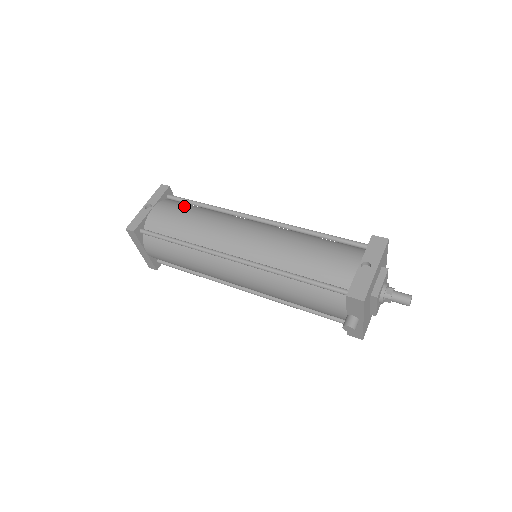
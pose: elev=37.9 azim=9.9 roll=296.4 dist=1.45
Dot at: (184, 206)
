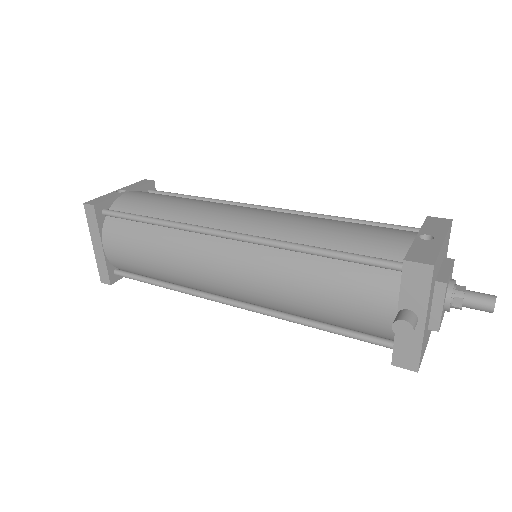
Dot at: (168, 195)
